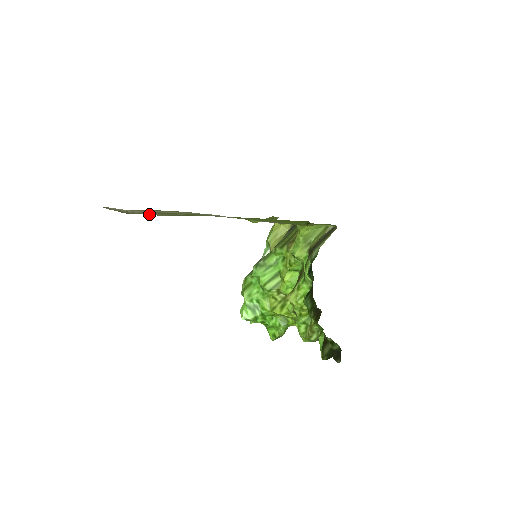
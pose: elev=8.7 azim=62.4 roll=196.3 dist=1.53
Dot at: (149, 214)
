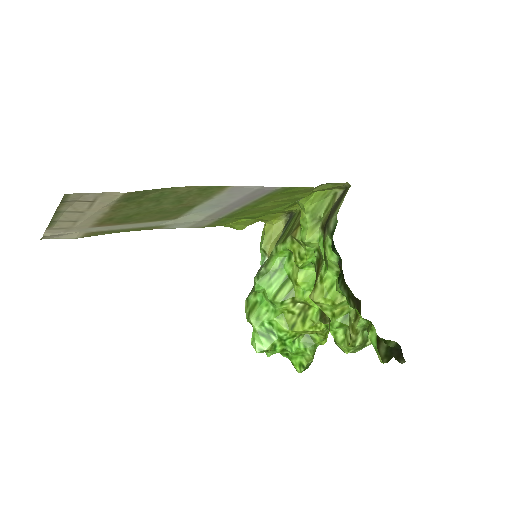
Dot at: (101, 204)
